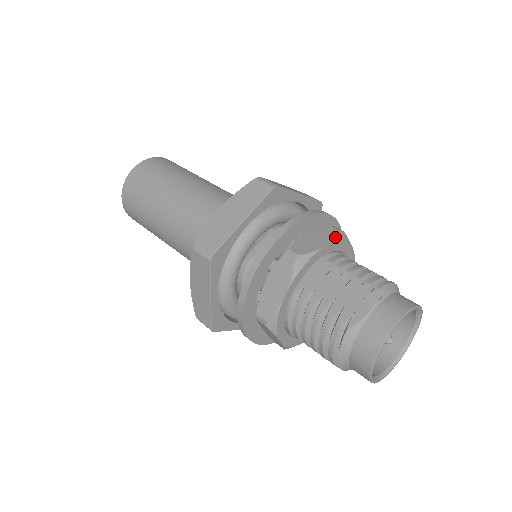
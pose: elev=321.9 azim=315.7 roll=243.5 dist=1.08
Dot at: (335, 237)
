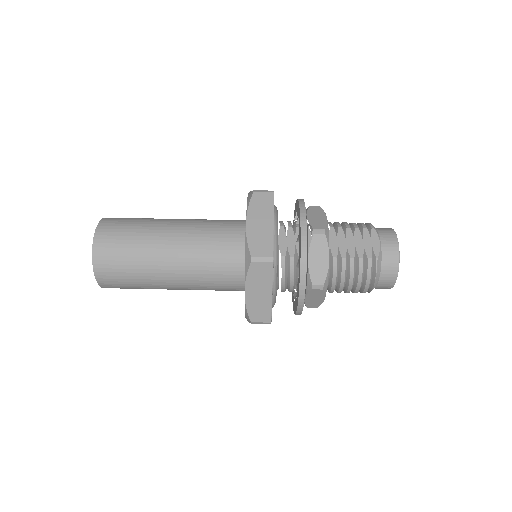
Dot at: (323, 211)
